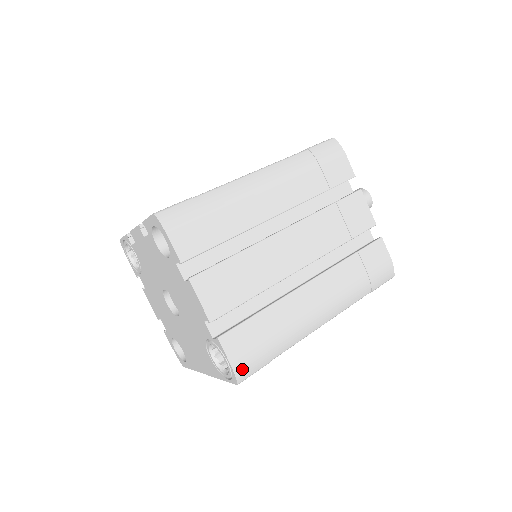
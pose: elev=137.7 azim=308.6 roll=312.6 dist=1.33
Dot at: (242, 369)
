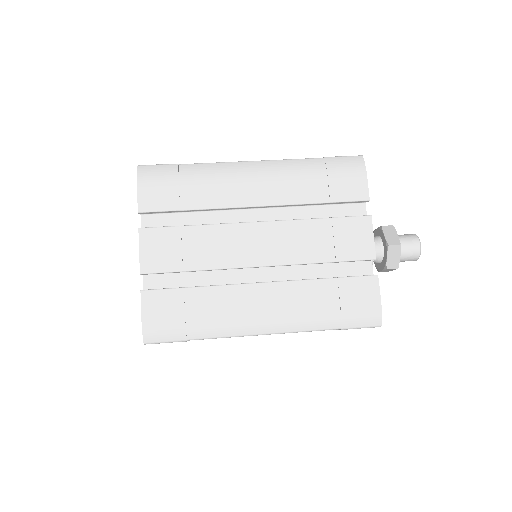
Dot at: (152, 330)
